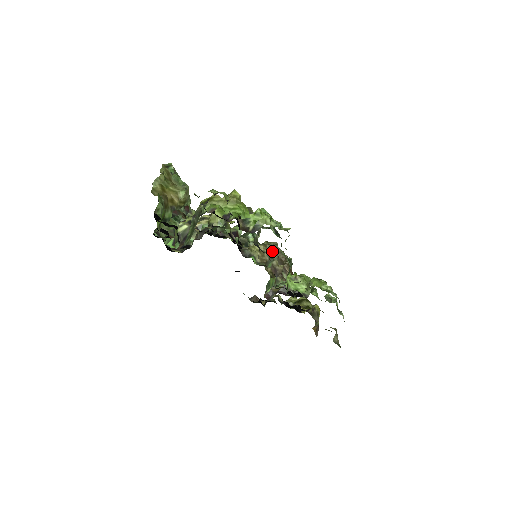
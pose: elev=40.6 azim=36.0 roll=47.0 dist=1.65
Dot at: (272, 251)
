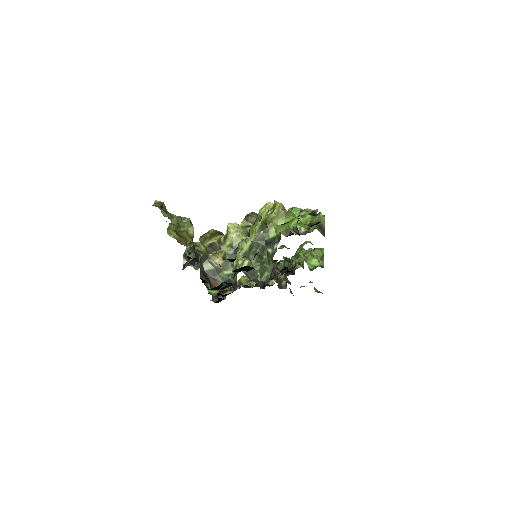
Dot at: occluded
